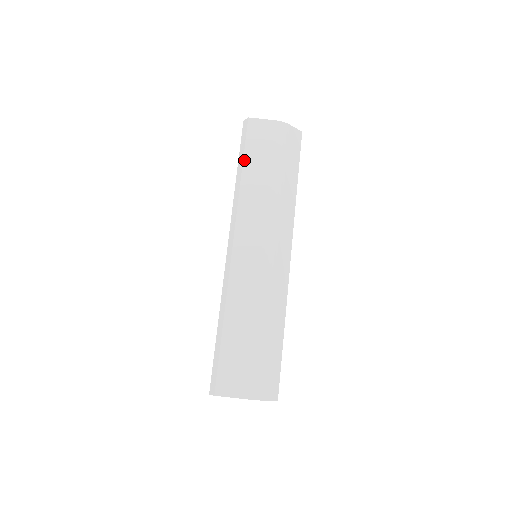
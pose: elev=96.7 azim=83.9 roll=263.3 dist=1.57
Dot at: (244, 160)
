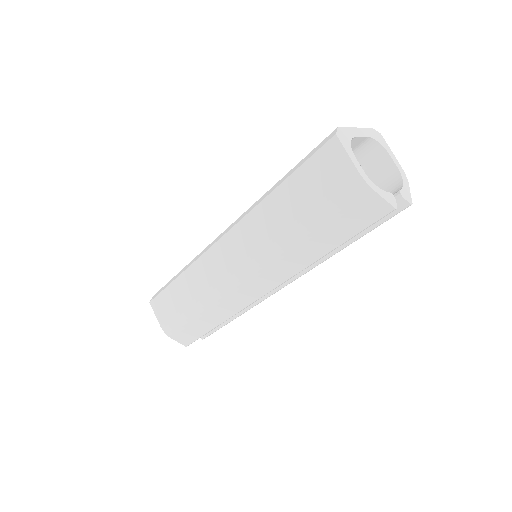
Dot at: (288, 178)
